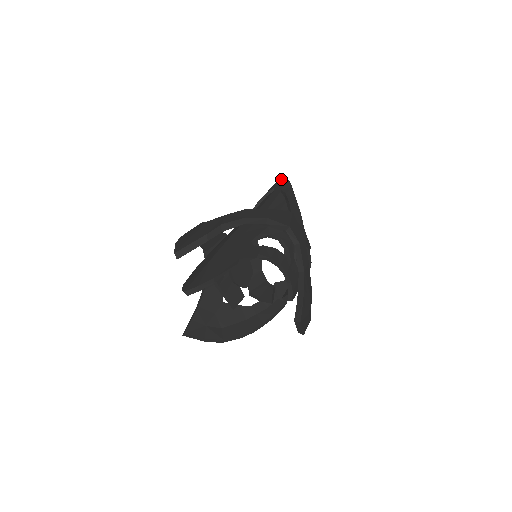
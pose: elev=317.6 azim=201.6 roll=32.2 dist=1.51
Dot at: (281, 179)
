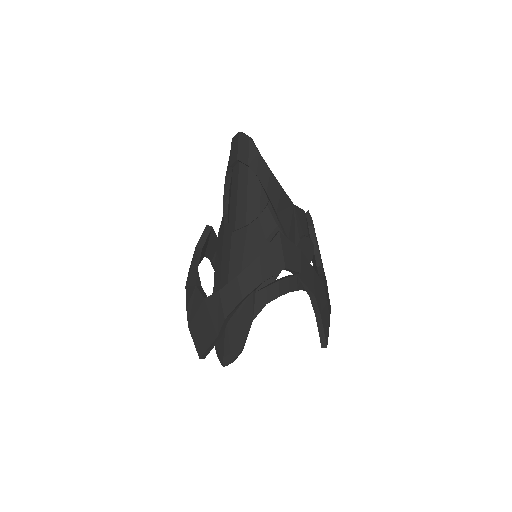
Dot at: (239, 135)
